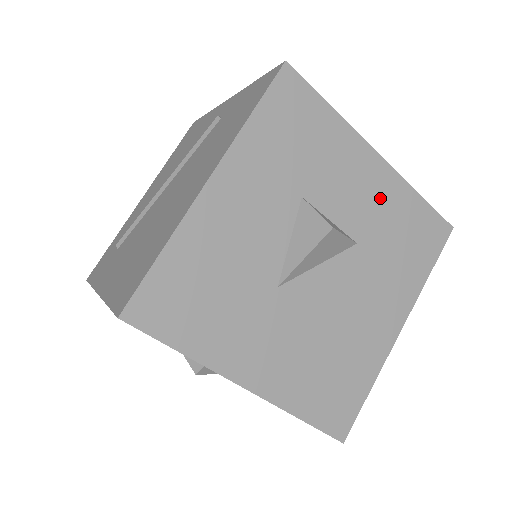
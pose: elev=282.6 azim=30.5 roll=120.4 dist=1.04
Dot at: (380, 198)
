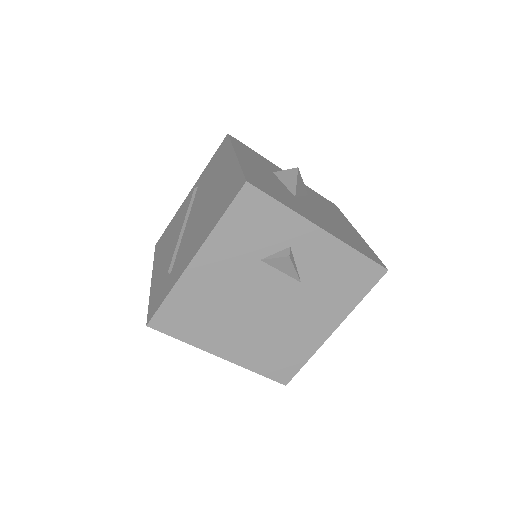
Dot at: occluded
